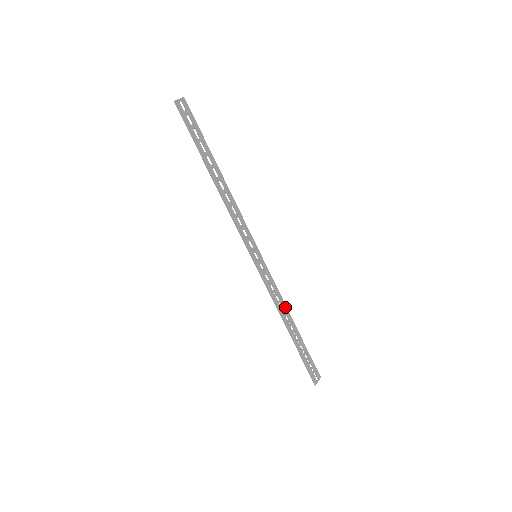
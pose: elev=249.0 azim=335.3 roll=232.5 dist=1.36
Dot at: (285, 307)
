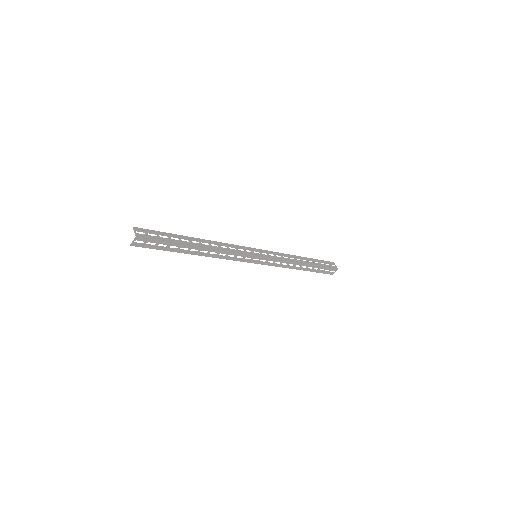
Dot at: (293, 263)
